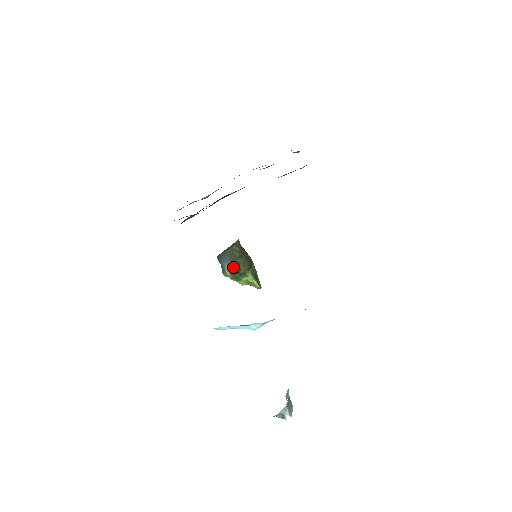
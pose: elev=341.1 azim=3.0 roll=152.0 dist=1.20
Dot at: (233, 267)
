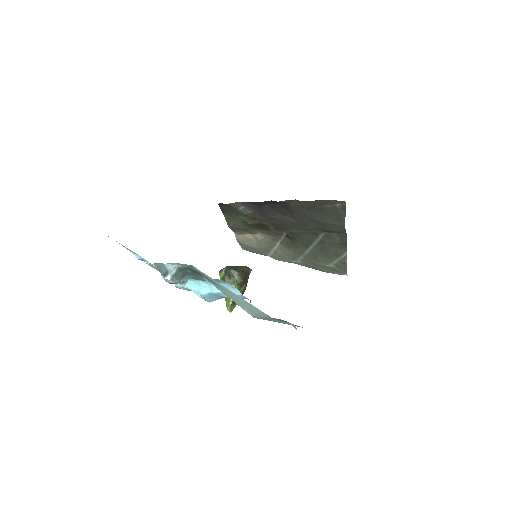
Dot at: (231, 269)
